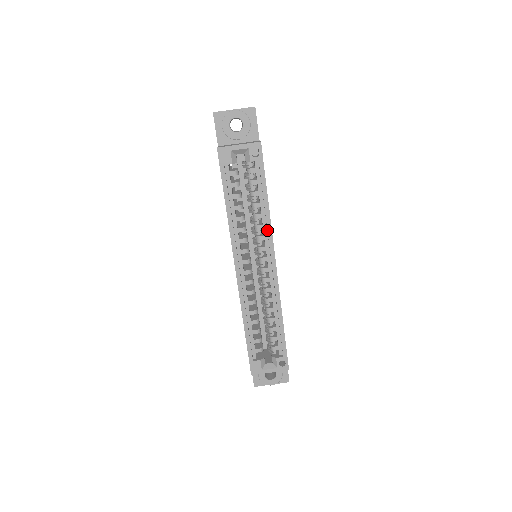
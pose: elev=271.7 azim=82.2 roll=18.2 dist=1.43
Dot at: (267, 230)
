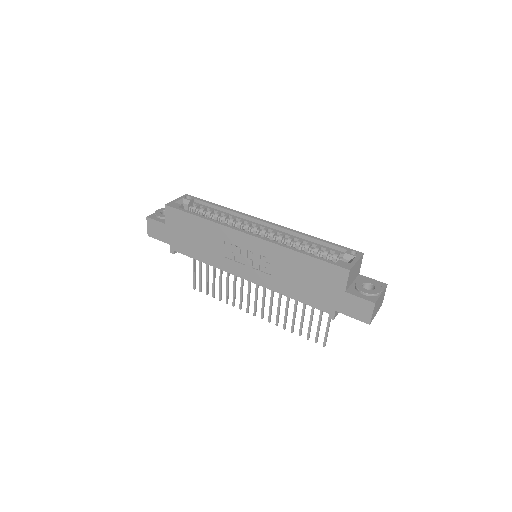
Dot at: (238, 214)
